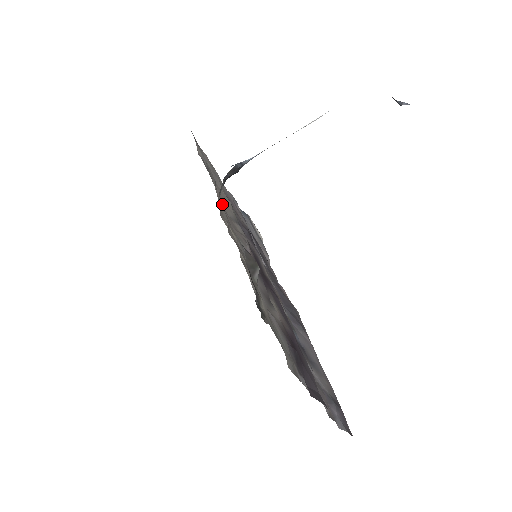
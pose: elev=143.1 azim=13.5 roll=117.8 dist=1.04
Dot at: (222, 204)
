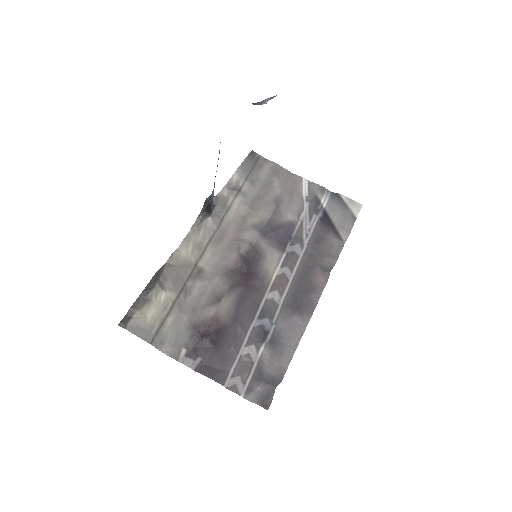
Dot at: (214, 227)
